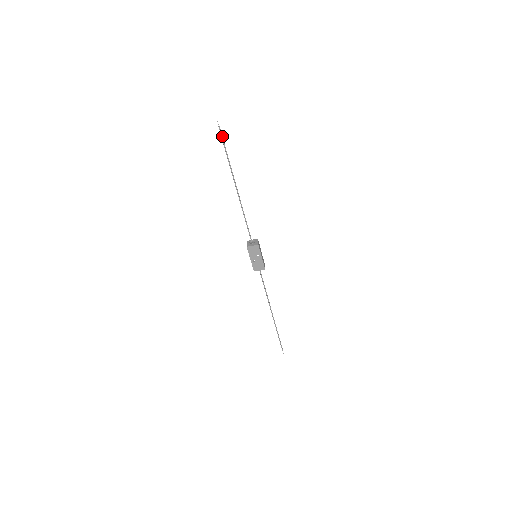
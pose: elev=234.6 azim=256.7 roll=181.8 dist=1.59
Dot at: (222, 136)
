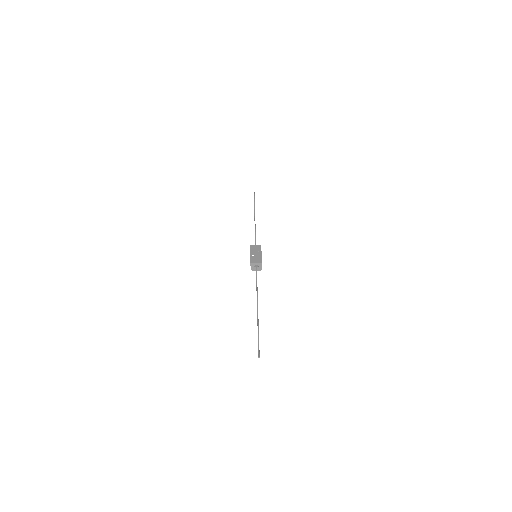
Dot at: (254, 195)
